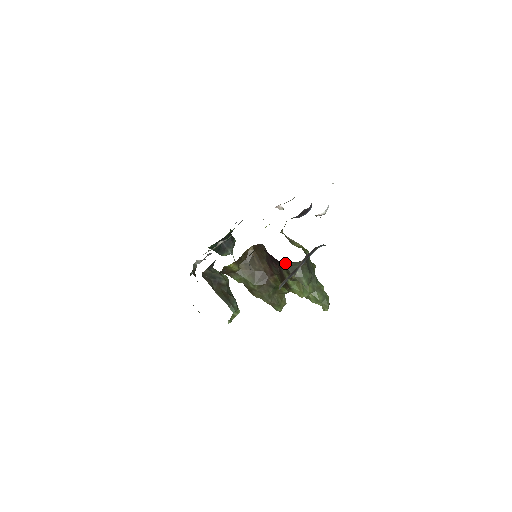
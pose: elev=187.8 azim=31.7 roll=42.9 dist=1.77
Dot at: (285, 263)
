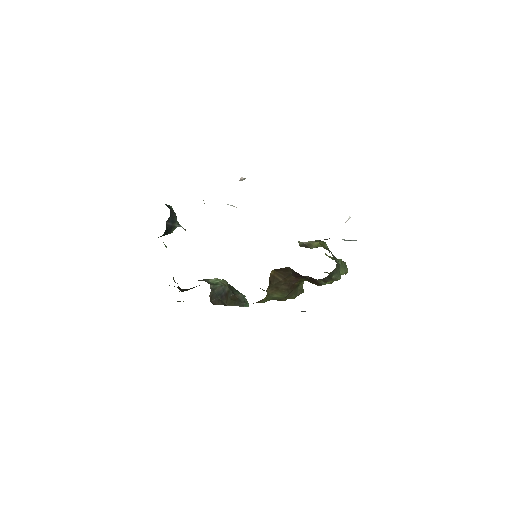
Dot at: occluded
